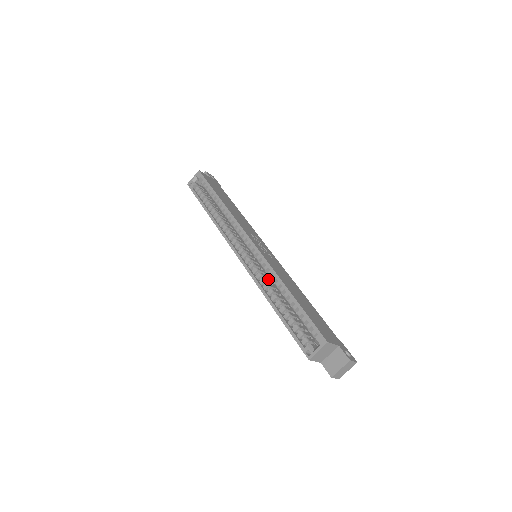
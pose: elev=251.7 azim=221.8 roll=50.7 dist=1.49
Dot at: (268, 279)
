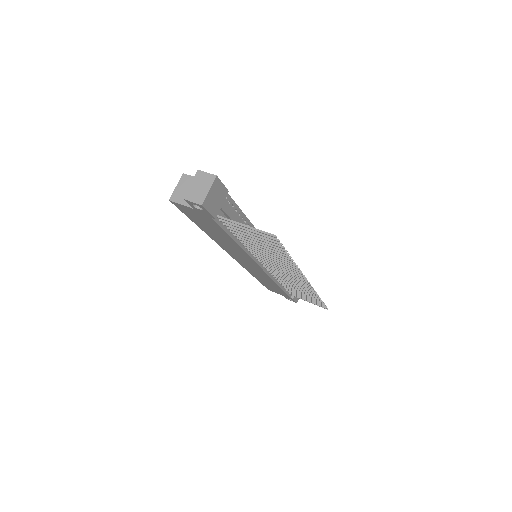
Dot at: occluded
